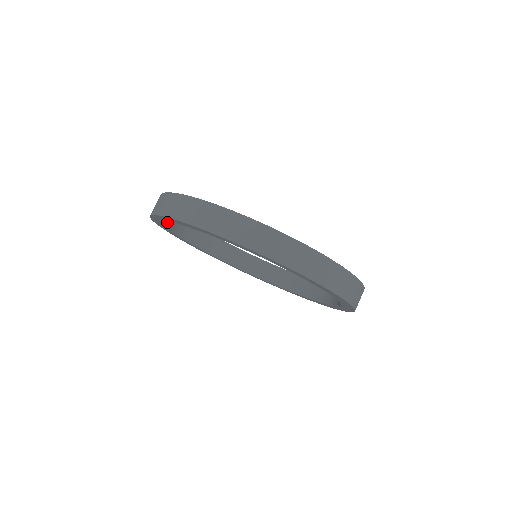
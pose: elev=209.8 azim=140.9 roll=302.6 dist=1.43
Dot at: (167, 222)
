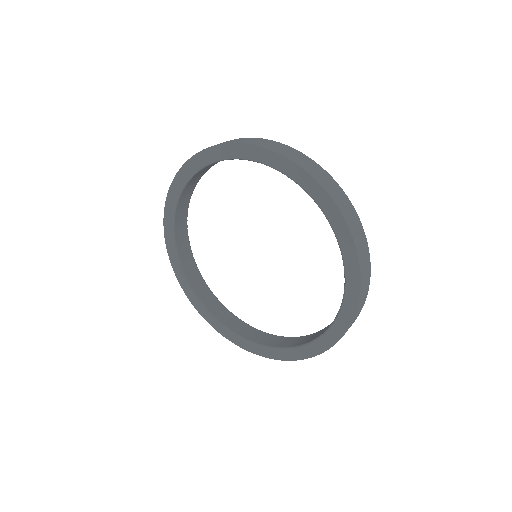
Dot at: (190, 181)
